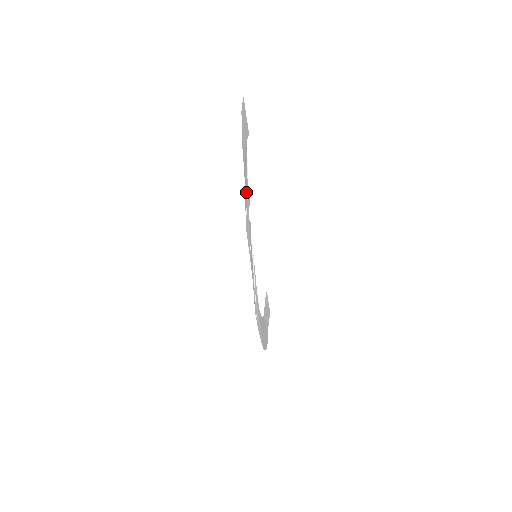
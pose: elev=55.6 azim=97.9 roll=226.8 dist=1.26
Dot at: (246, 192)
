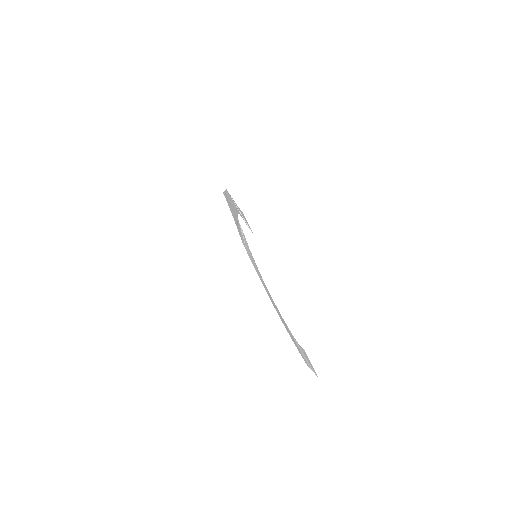
Dot at: occluded
